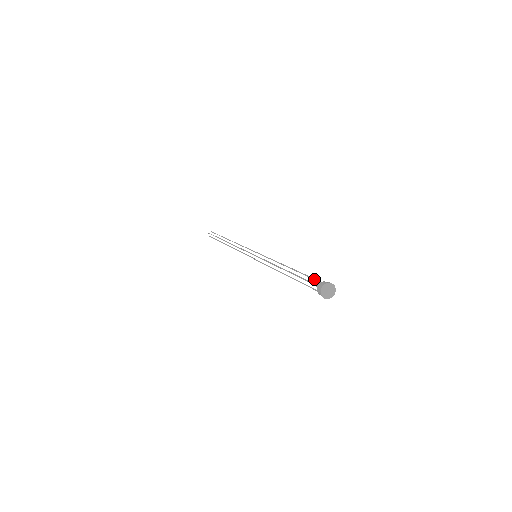
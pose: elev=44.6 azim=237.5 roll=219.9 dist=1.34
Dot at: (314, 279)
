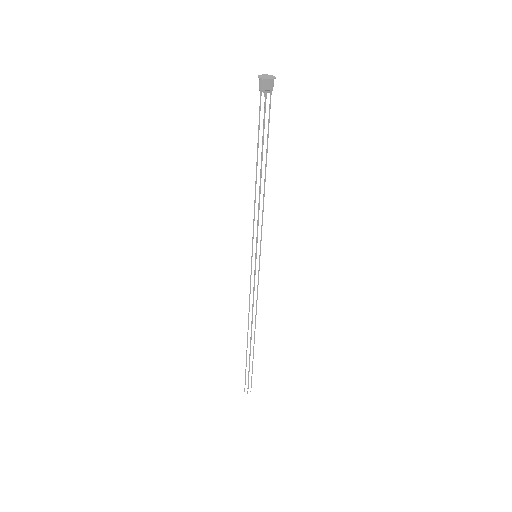
Dot at: occluded
